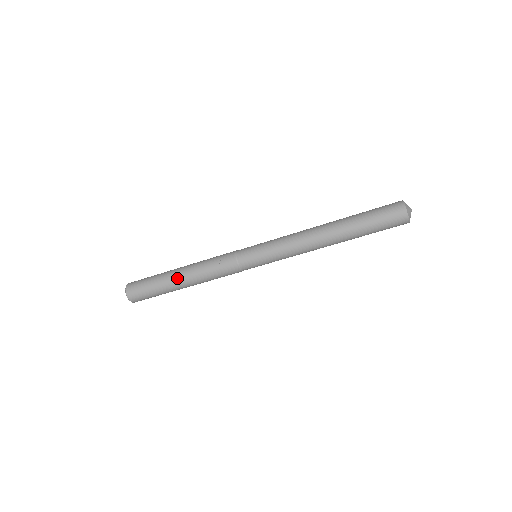
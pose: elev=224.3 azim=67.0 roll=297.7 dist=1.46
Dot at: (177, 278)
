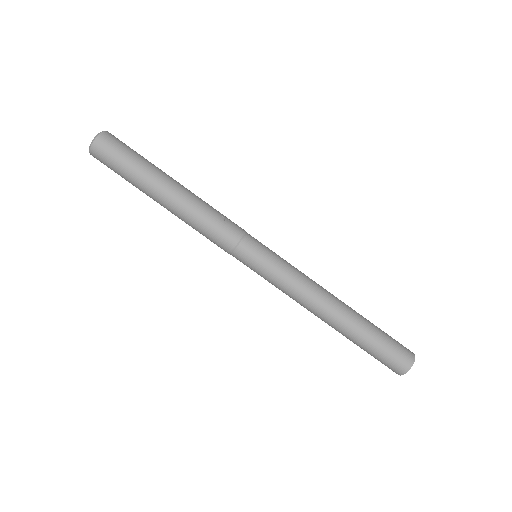
Dot at: (170, 183)
